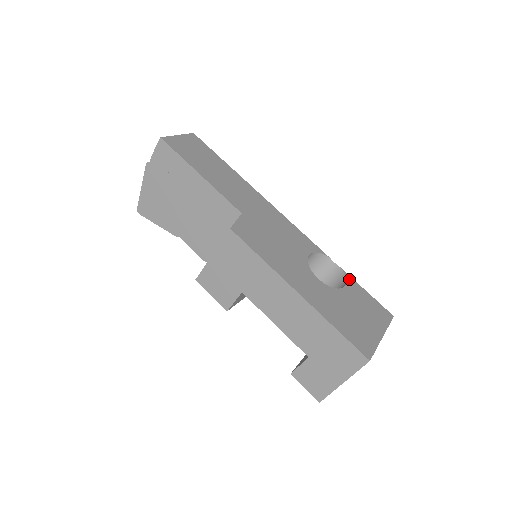
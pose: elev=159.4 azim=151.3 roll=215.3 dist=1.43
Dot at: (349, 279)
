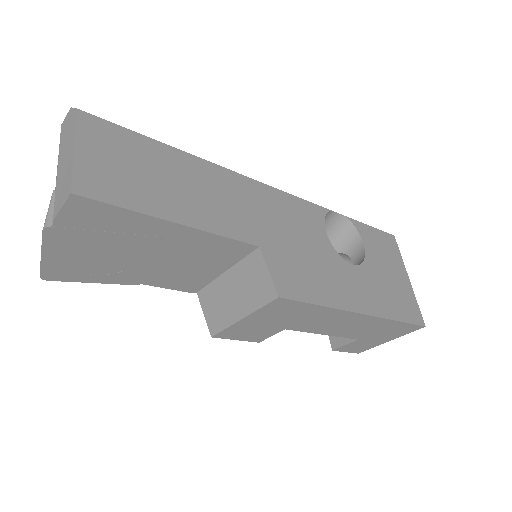
Dot at: (357, 226)
